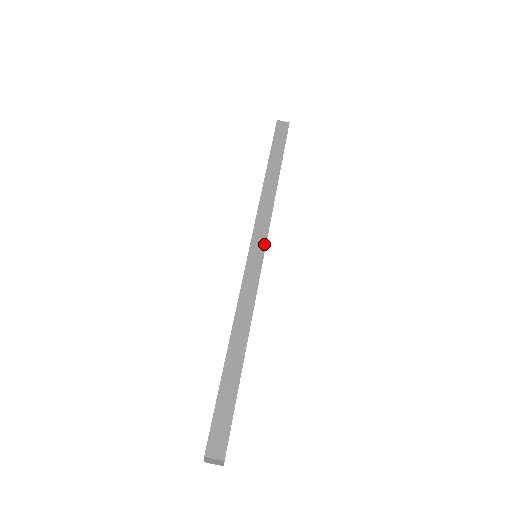
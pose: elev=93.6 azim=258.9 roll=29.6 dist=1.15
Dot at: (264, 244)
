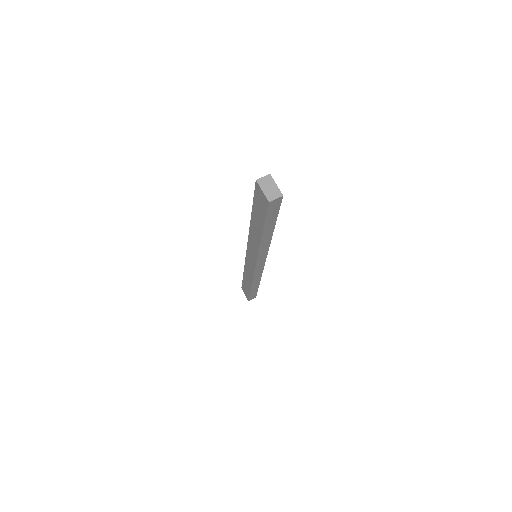
Dot at: occluded
